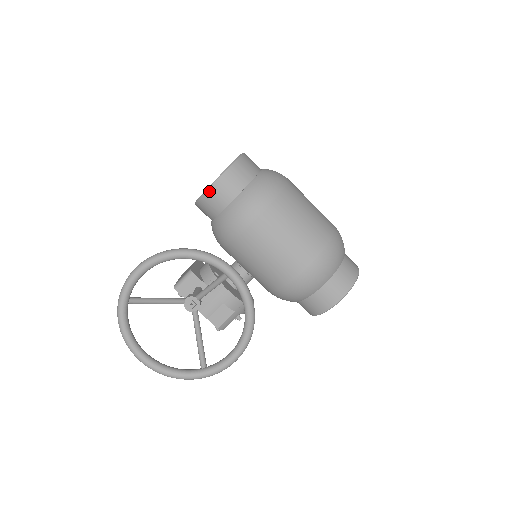
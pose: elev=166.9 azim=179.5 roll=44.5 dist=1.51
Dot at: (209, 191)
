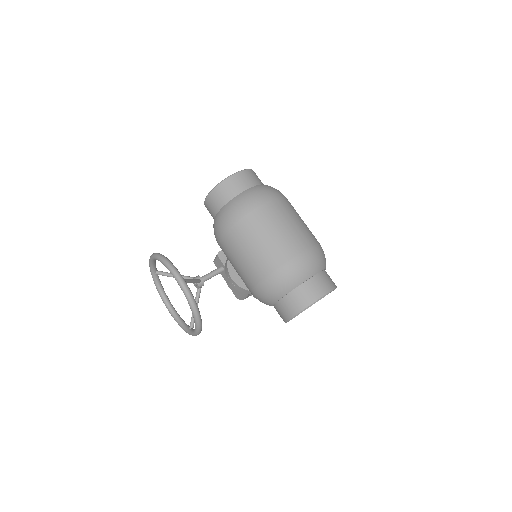
Dot at: (205, 206)
